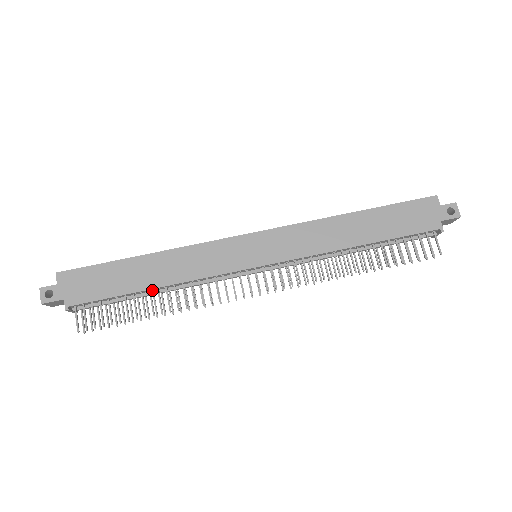
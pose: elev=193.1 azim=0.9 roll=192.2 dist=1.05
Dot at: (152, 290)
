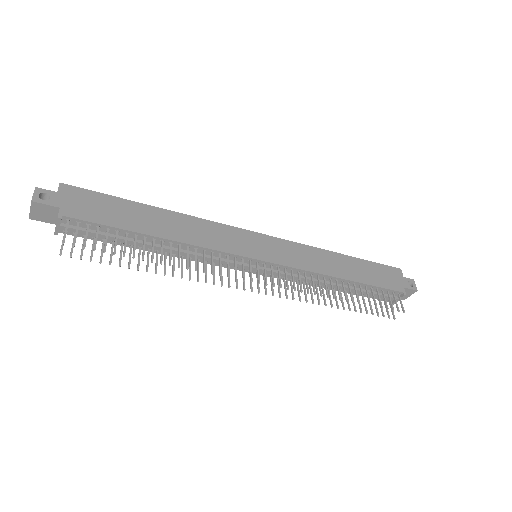
Dot at: (154, 241)
